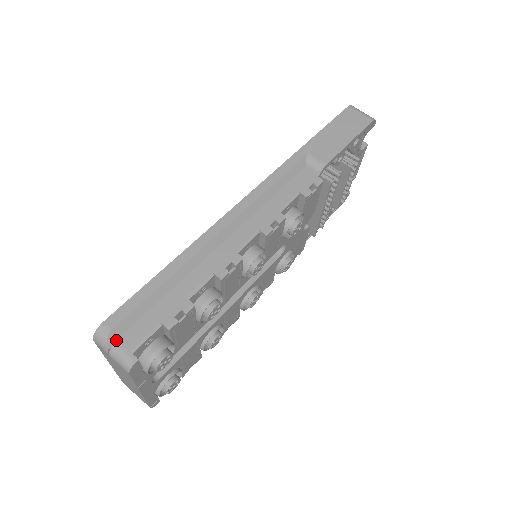
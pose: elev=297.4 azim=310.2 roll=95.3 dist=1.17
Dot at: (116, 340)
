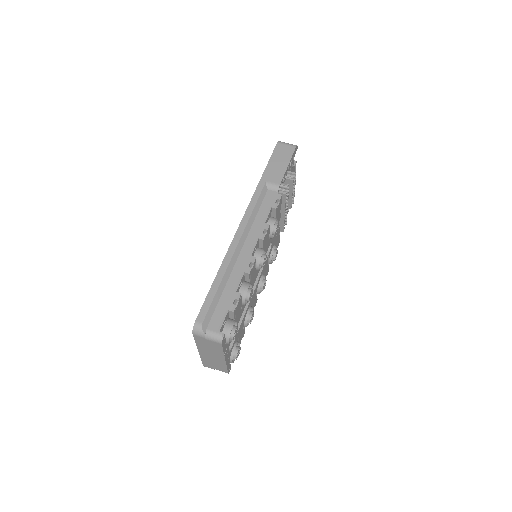
Dot at: (207, 328)
